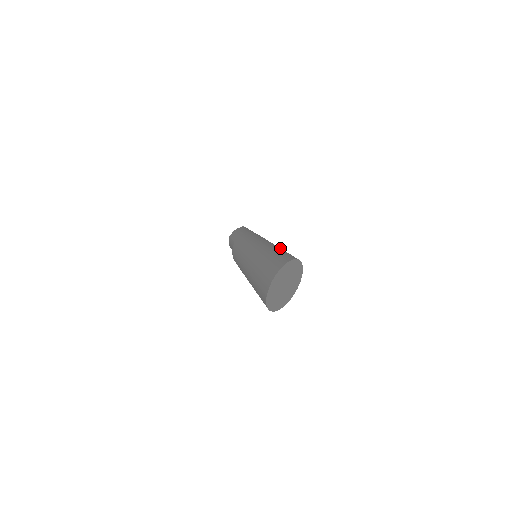
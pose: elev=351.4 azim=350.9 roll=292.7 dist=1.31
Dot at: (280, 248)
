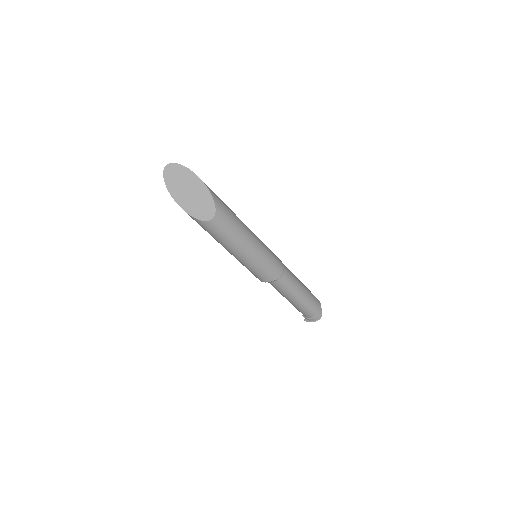
Dot at: (234, 213)
